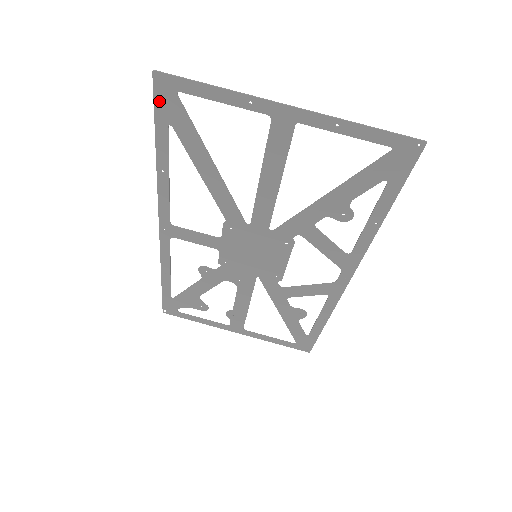
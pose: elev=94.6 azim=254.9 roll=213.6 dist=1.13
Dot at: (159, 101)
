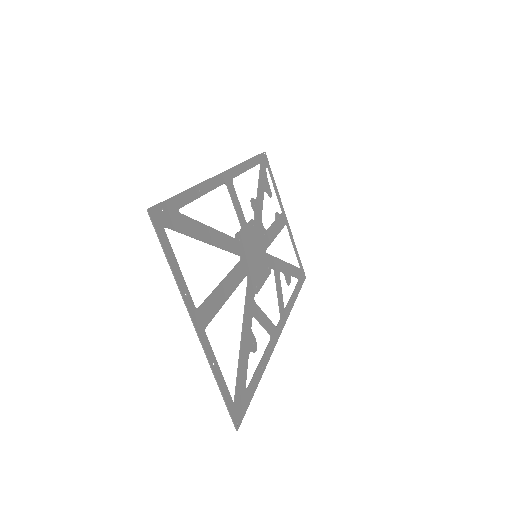
Dot at: (164, 207)
